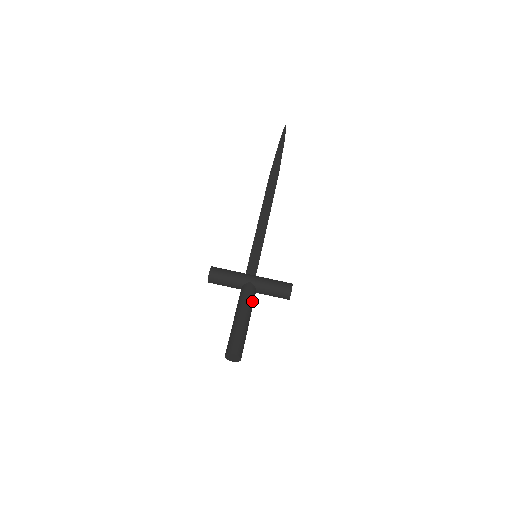
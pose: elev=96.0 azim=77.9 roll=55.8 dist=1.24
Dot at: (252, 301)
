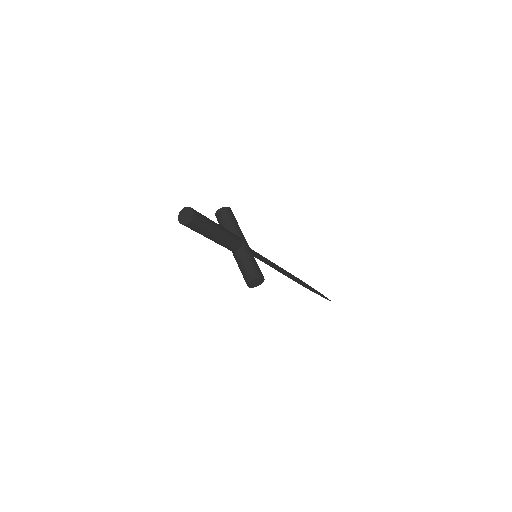
Dot at: (232, 241)
